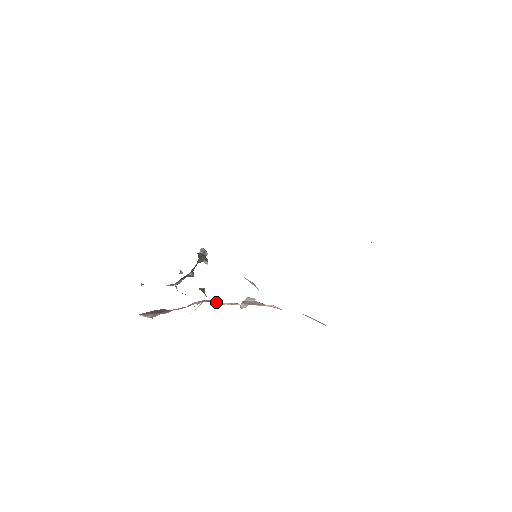
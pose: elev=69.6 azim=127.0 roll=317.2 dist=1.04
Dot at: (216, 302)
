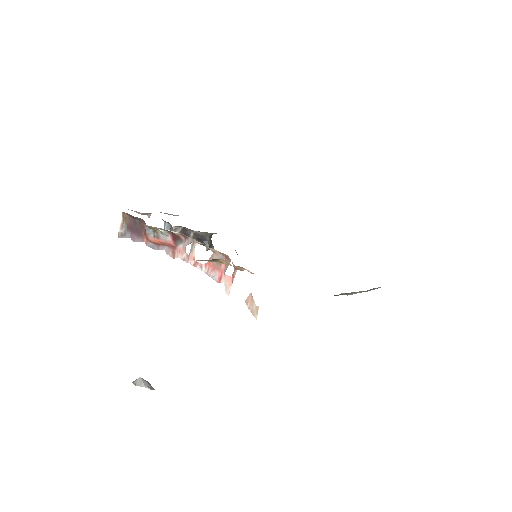
Dot at: (183, 258)
